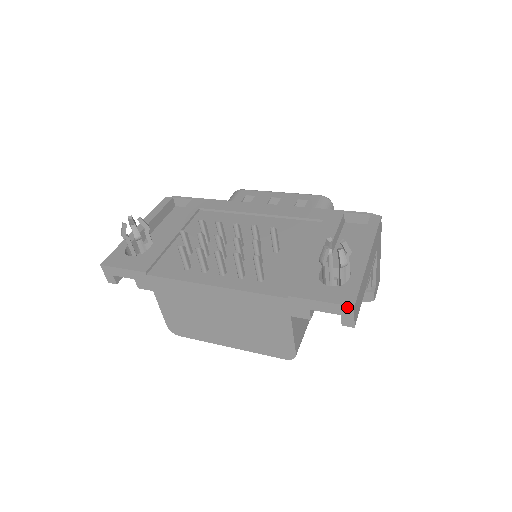
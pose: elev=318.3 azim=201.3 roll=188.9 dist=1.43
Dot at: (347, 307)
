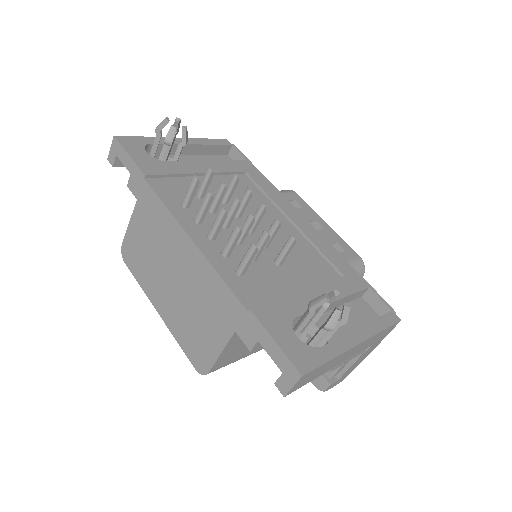
Dot at: (295, 370)
